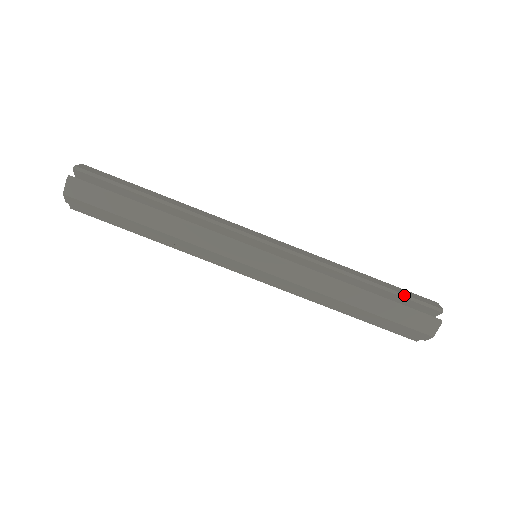
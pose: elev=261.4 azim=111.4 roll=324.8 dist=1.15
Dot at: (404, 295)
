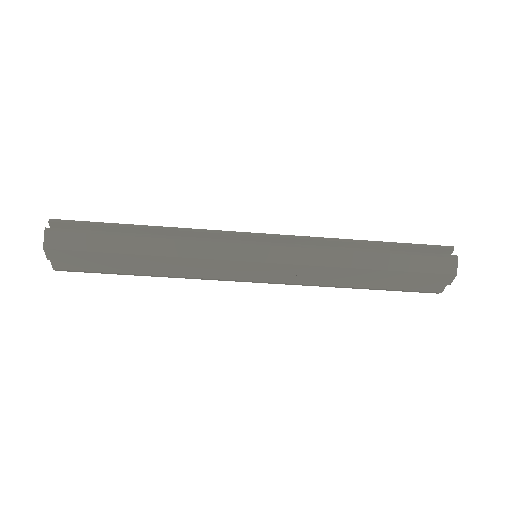
Dot at: (411, 244)
